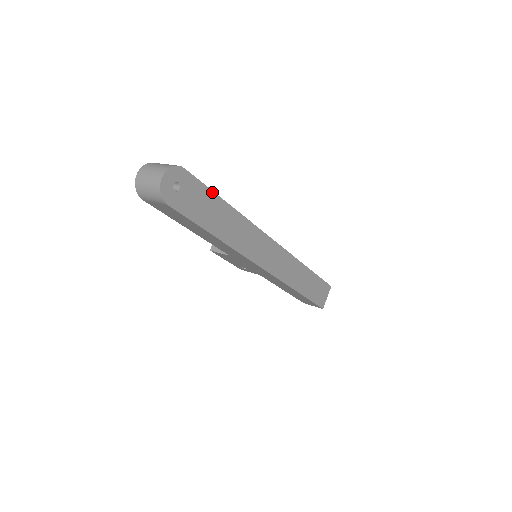
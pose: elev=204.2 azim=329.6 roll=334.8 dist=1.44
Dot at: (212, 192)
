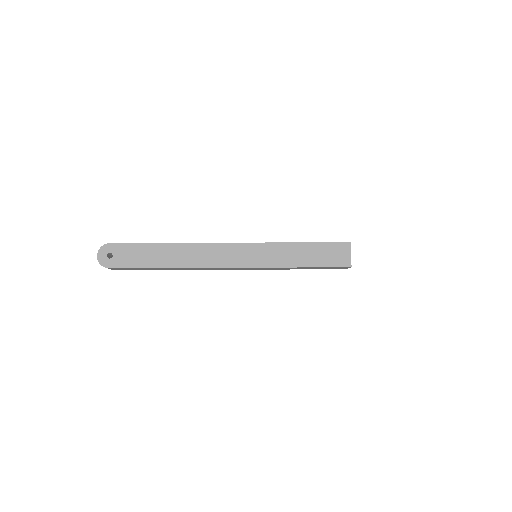
Dot at: (140, 244)
